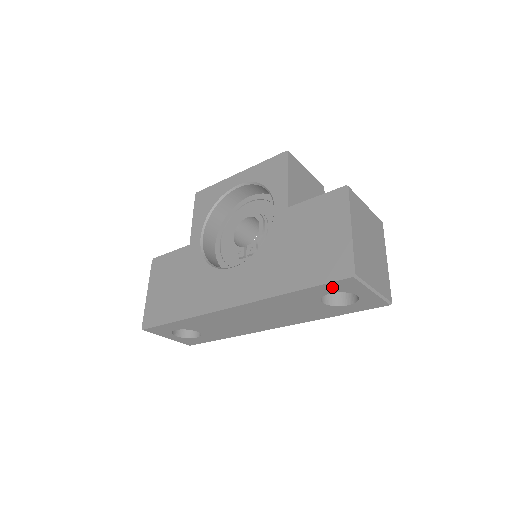
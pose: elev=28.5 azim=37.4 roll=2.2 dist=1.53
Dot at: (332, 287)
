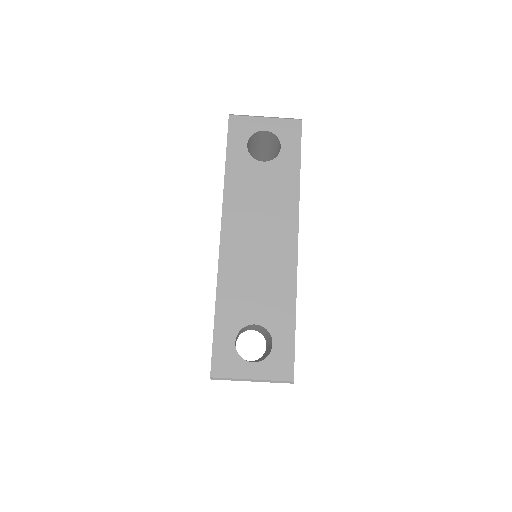
Dot at: (237, 137)
